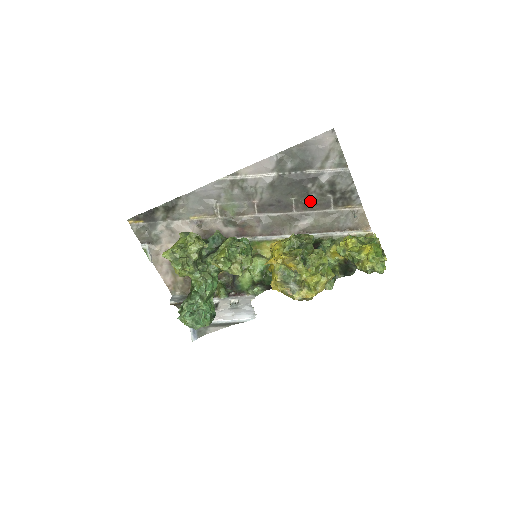
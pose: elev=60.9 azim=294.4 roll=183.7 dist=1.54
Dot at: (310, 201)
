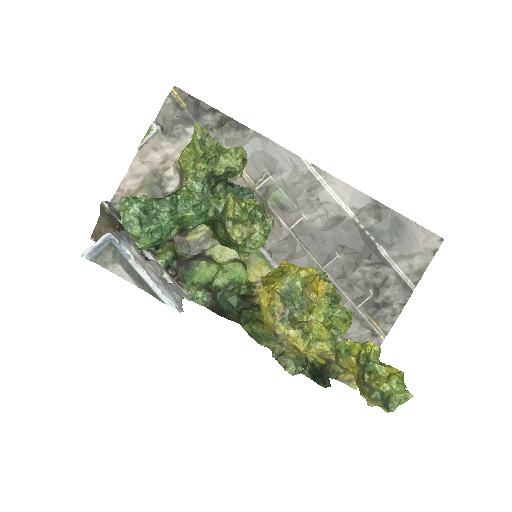
Dot at: (349, 276)
